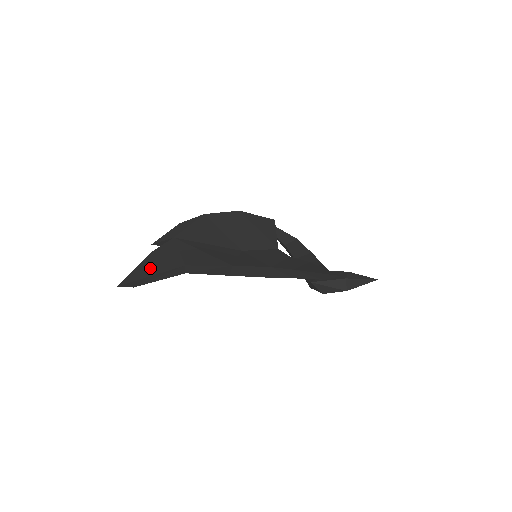
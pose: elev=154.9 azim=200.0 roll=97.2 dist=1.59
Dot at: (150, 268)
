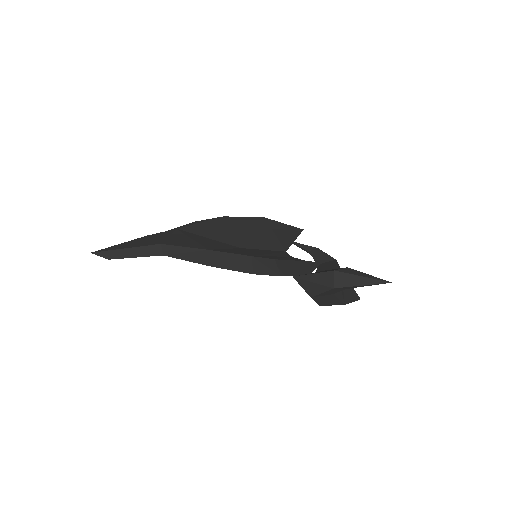
Dot at: (130, 244)
